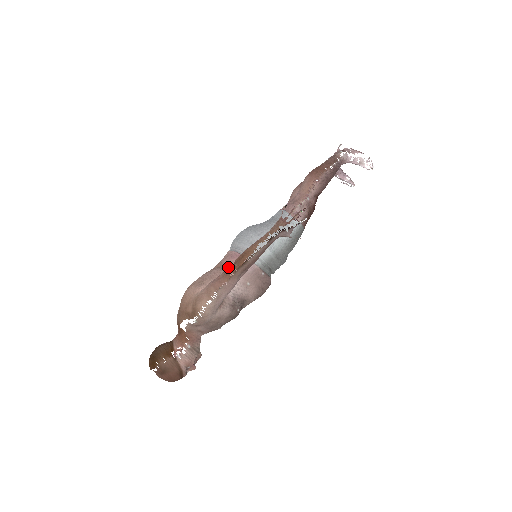
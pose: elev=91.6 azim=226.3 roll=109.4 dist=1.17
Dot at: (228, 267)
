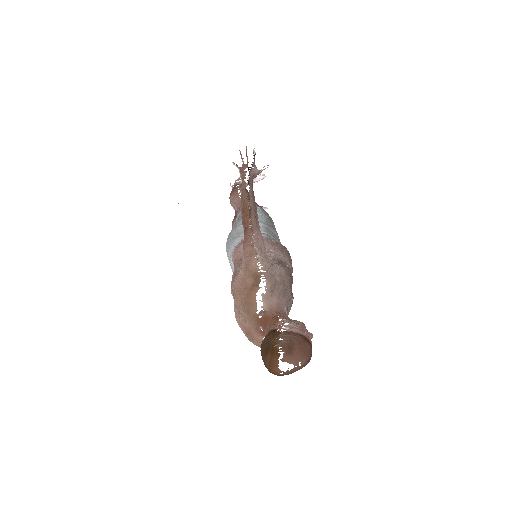
Dot at: occluded
